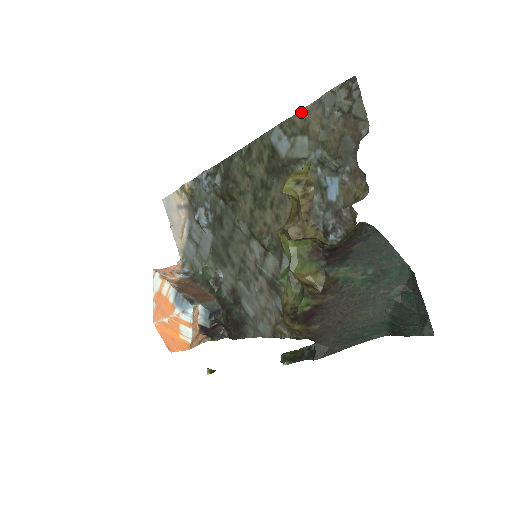
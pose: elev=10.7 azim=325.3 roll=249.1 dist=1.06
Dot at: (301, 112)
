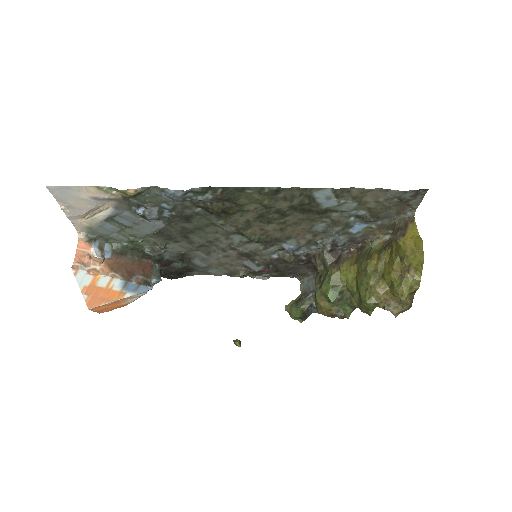
Dot at: (363, 189)
